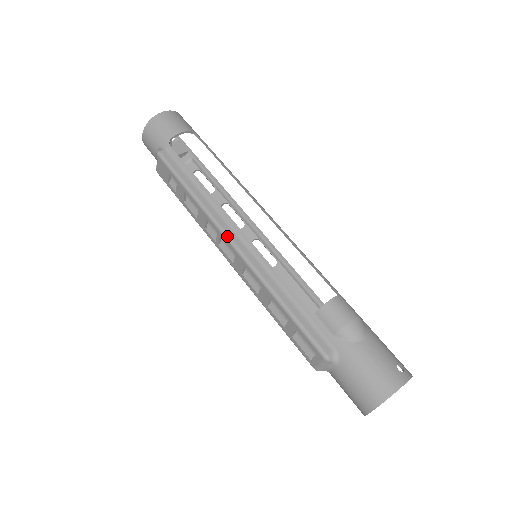
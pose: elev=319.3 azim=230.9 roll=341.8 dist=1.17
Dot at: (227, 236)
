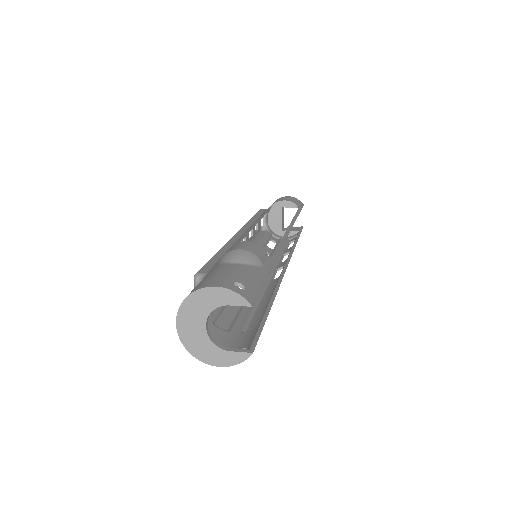
Dot at: (239, 231)
